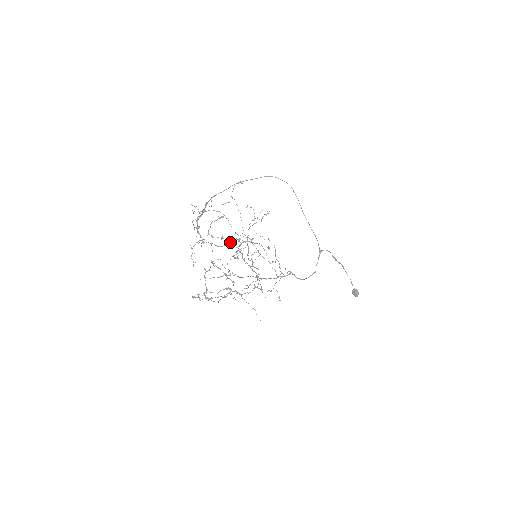
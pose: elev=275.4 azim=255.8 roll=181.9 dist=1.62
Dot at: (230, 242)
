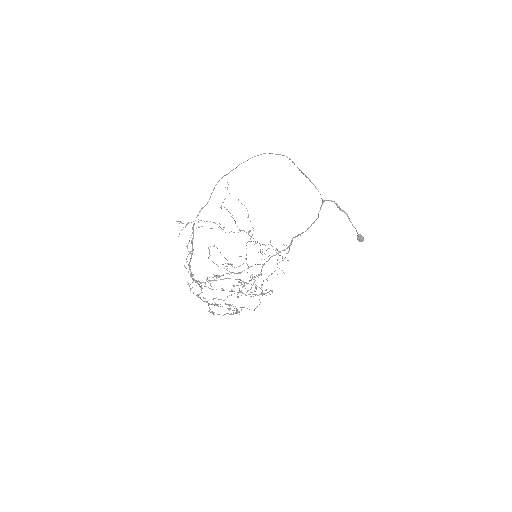
Dot at: (228, 263)
